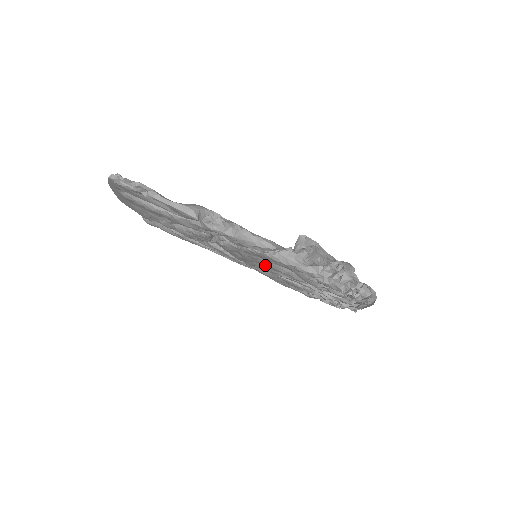
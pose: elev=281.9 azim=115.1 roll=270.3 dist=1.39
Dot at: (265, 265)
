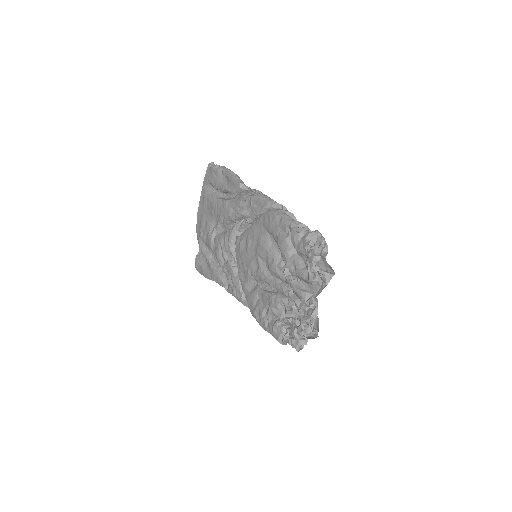
Dot at: (259, 248)
